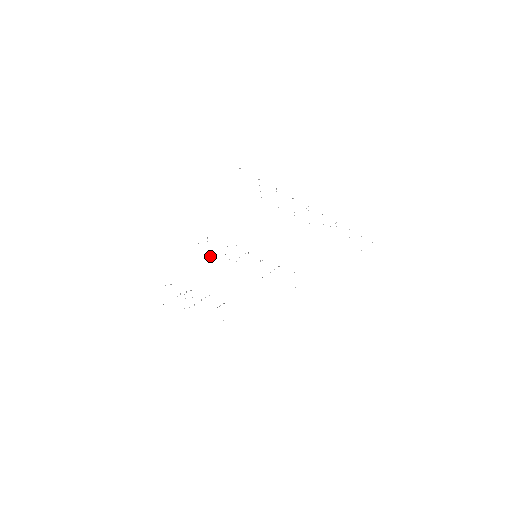
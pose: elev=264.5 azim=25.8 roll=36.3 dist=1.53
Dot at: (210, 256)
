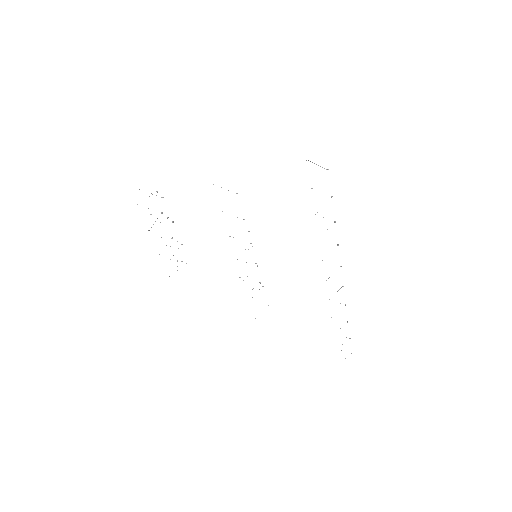
Dot at: (222, 211)
